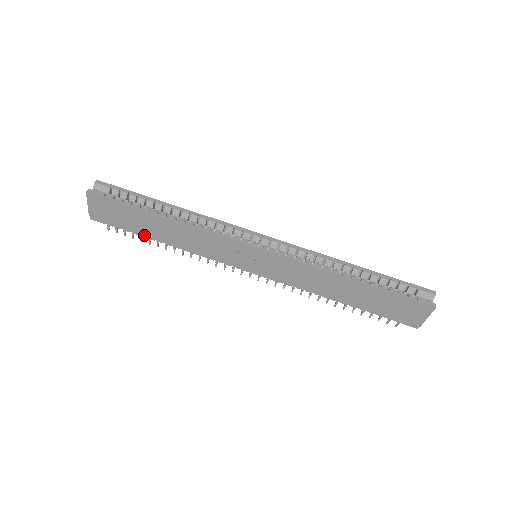
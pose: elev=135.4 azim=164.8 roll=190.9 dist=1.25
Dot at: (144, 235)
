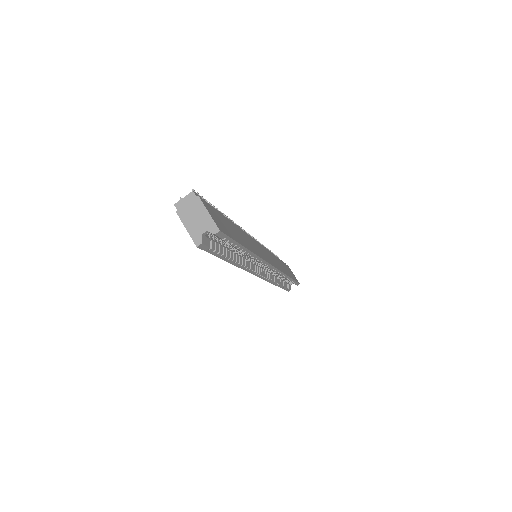
Dot at: occluded
